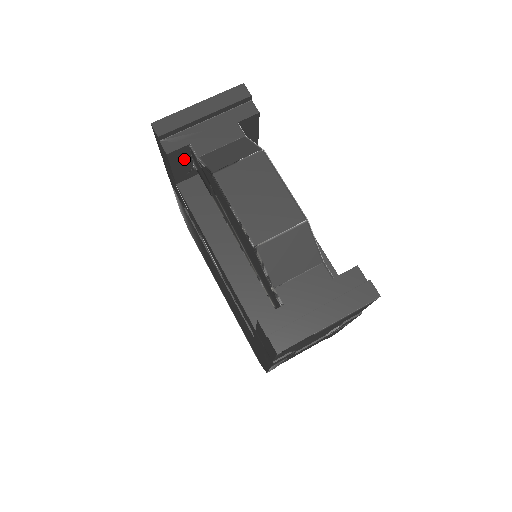
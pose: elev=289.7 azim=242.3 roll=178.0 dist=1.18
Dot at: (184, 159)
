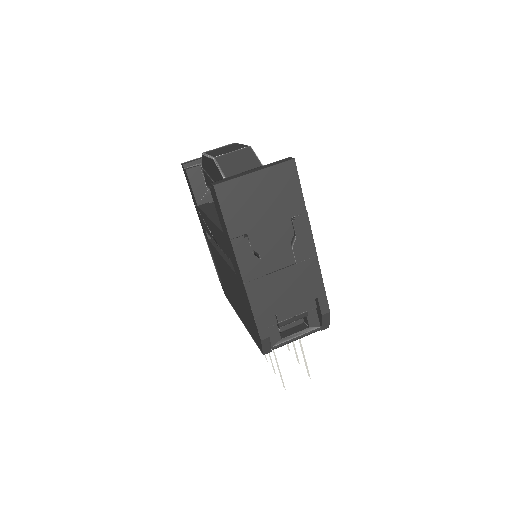
Dot at: (199, 180)
